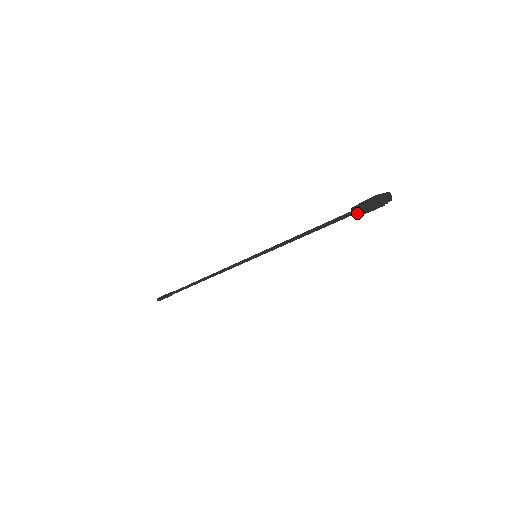
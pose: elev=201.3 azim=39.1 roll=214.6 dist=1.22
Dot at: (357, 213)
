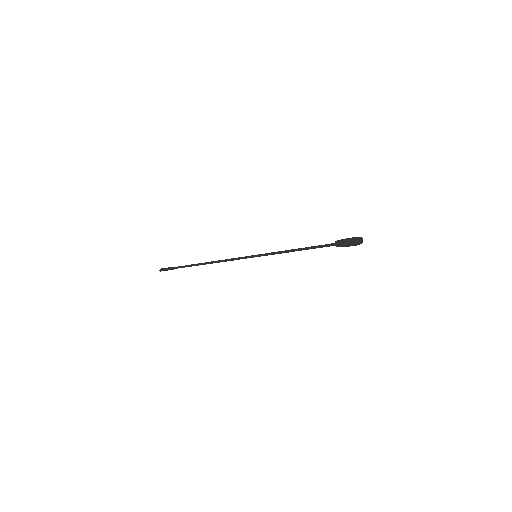
Dot at: (338, 245)
